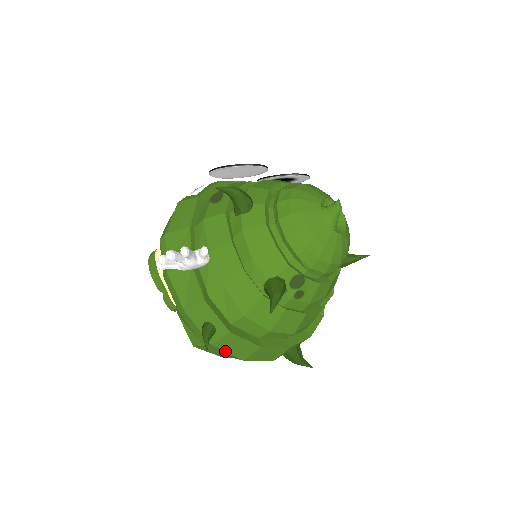
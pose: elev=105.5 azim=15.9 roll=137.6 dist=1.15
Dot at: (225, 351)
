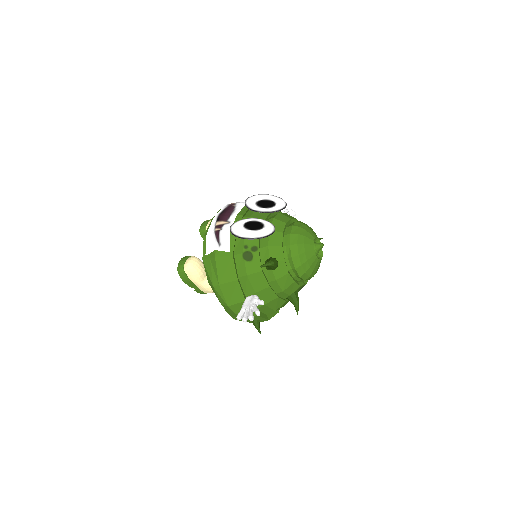
Dot at: occluded
